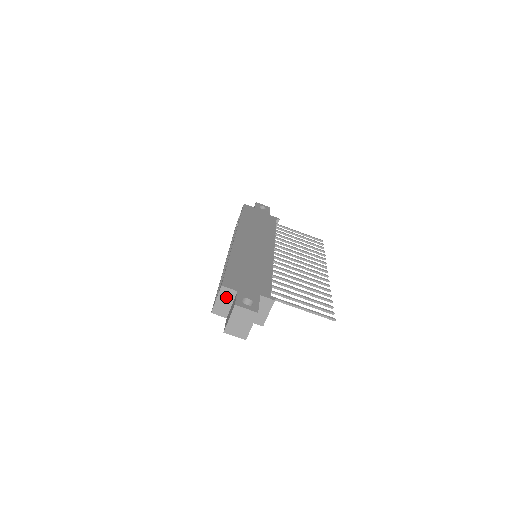
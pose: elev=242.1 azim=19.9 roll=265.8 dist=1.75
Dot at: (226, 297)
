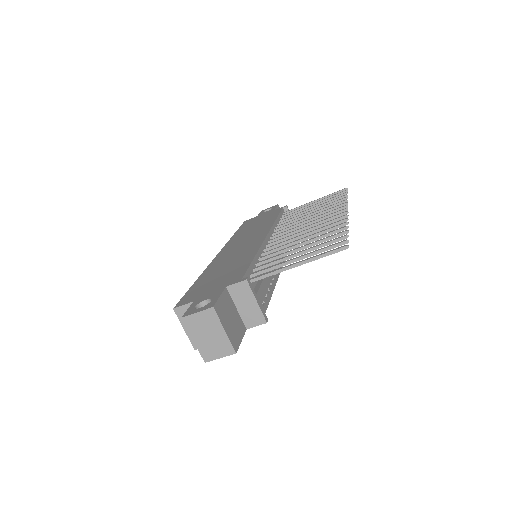
Dot at: occluded
